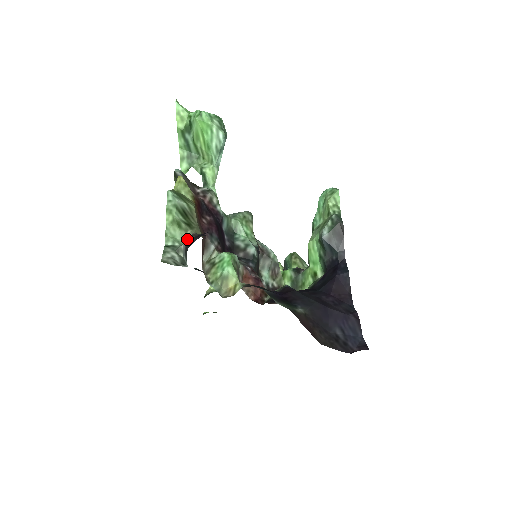
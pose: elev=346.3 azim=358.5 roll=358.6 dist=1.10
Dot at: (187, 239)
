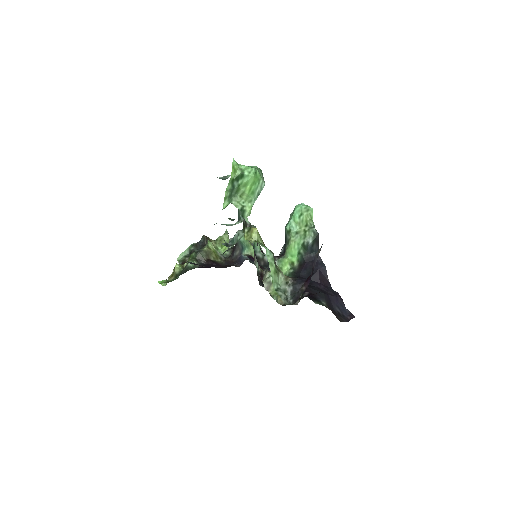
Dot at: (288, 283)
